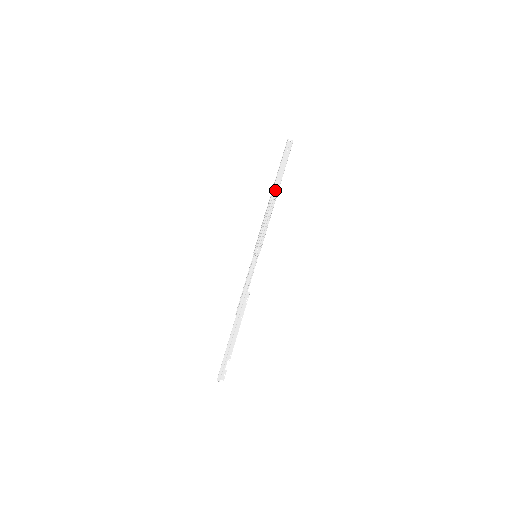
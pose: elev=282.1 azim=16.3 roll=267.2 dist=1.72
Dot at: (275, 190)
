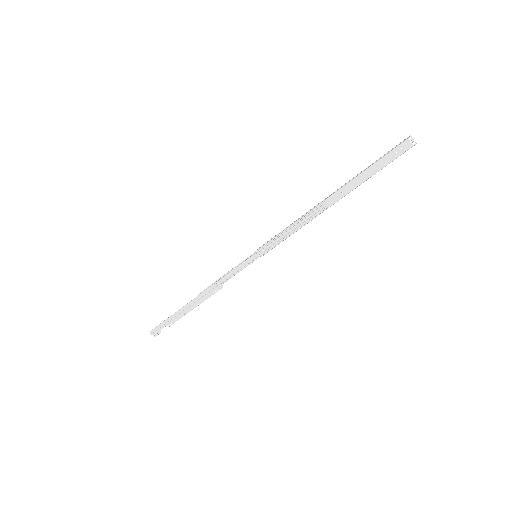
Dot at: (335, 197)
